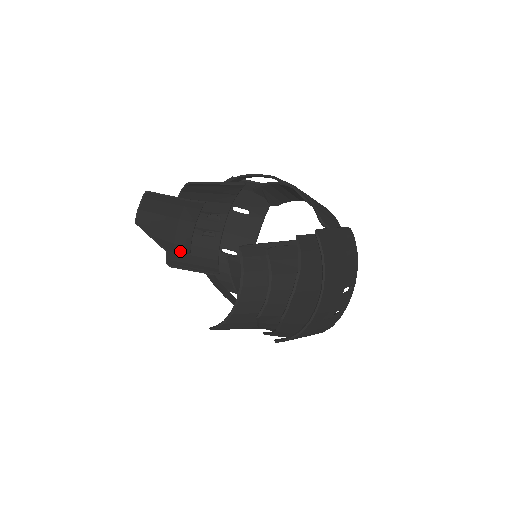
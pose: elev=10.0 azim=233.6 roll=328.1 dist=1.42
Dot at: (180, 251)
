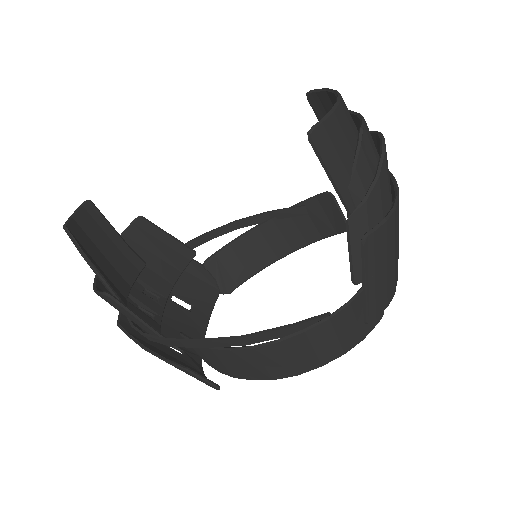
Dot at: (118, 296)
